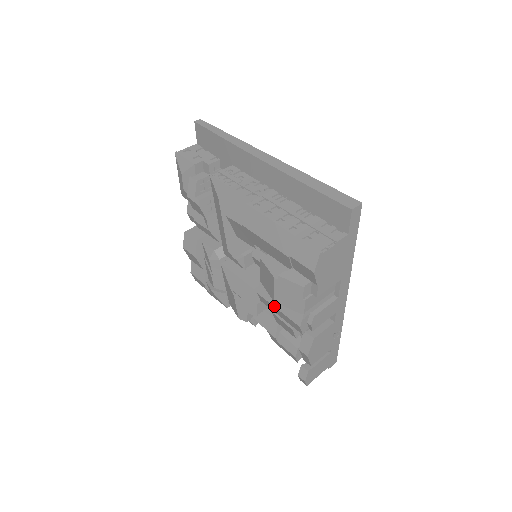
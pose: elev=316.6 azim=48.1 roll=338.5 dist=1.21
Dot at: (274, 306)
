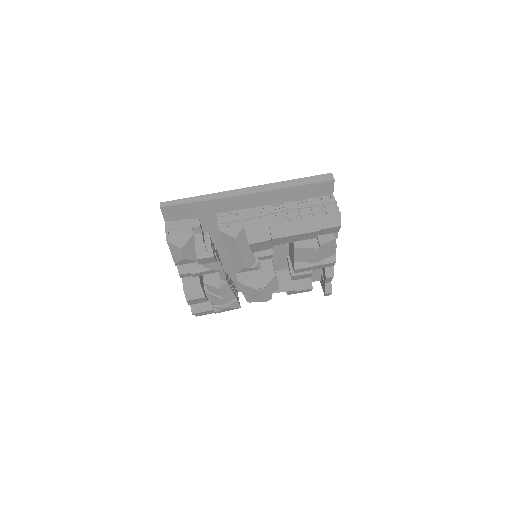
Dot at: (312, 266)
